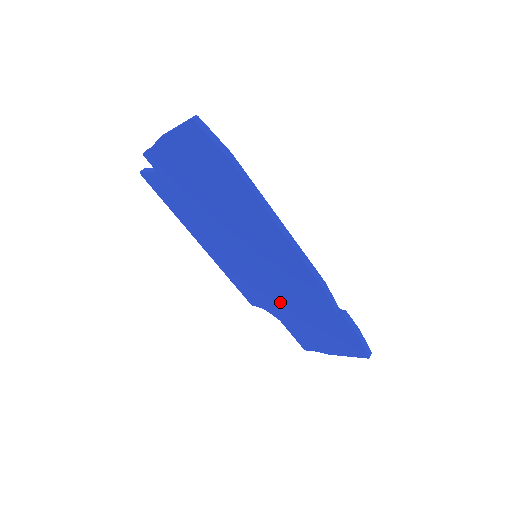
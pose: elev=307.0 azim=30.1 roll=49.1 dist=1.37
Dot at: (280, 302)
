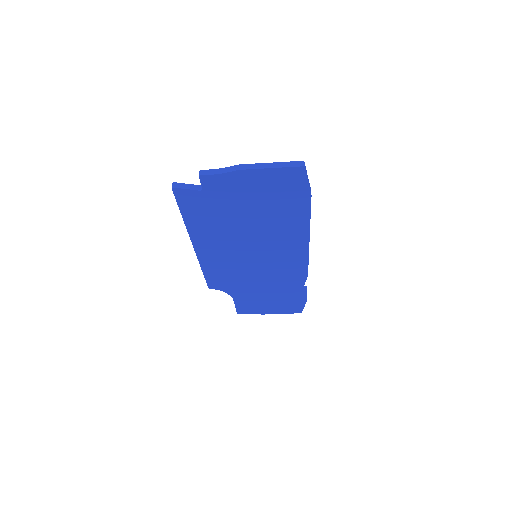
Dot at: (249, 286)
